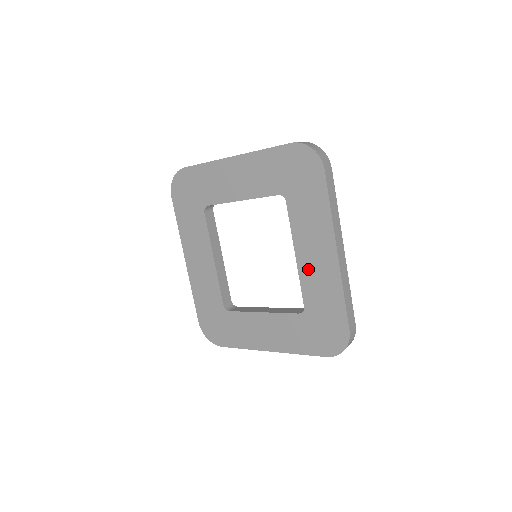
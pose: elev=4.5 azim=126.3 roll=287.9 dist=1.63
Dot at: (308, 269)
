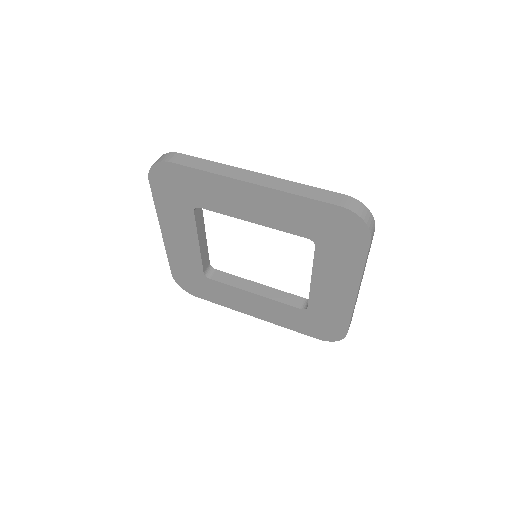
Dot at: (266, 217)
